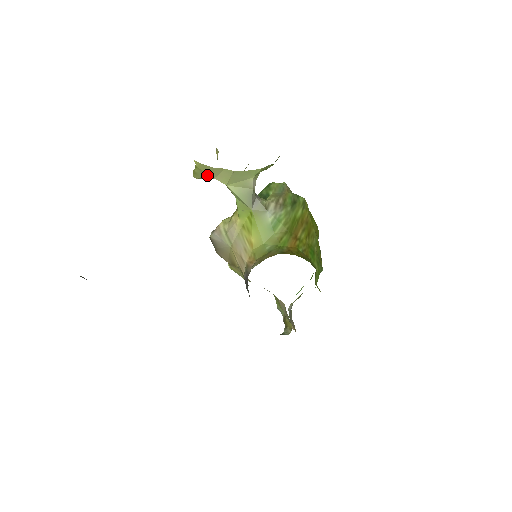
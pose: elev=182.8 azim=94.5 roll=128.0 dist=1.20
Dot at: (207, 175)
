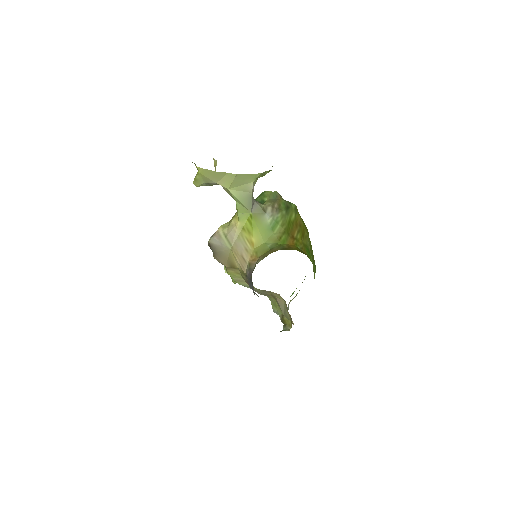
Dot at: (209, 181)
